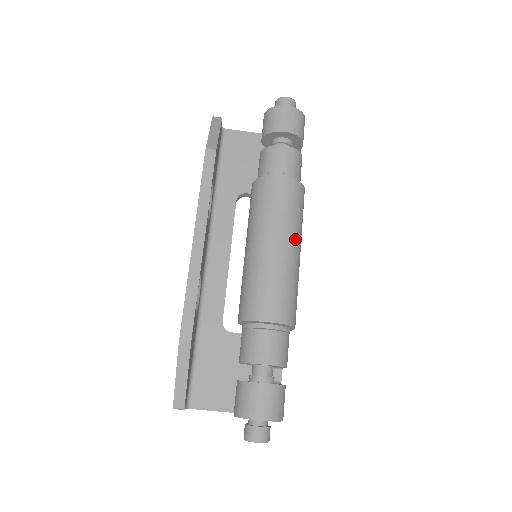
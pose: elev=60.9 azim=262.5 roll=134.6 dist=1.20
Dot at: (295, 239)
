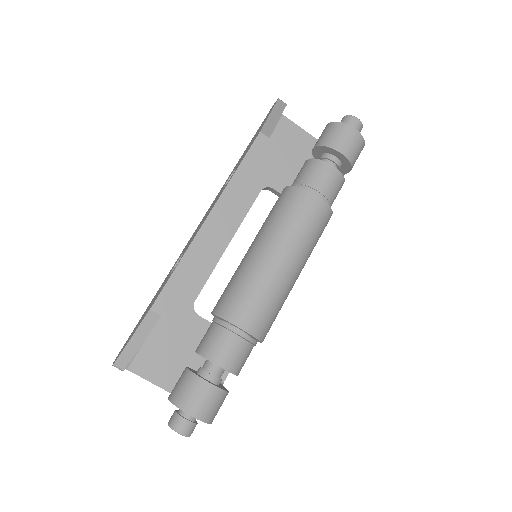
Dot at: (302, 261)
